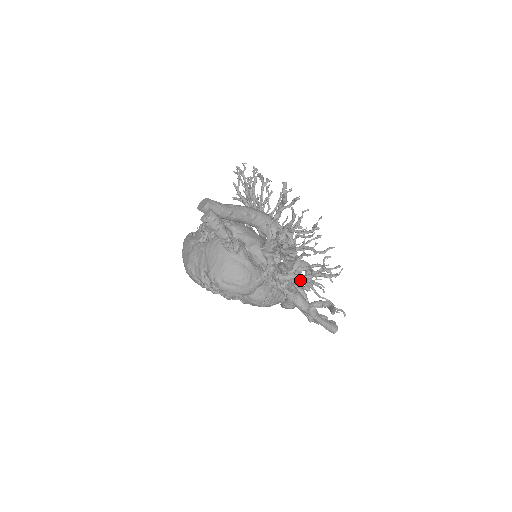
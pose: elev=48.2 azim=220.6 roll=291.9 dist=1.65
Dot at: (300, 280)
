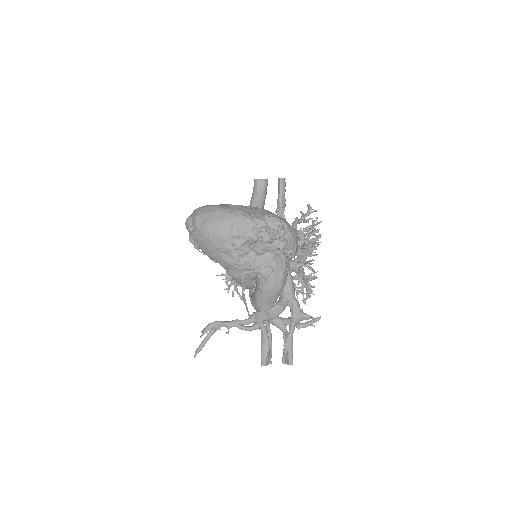
Dot at: occluded
